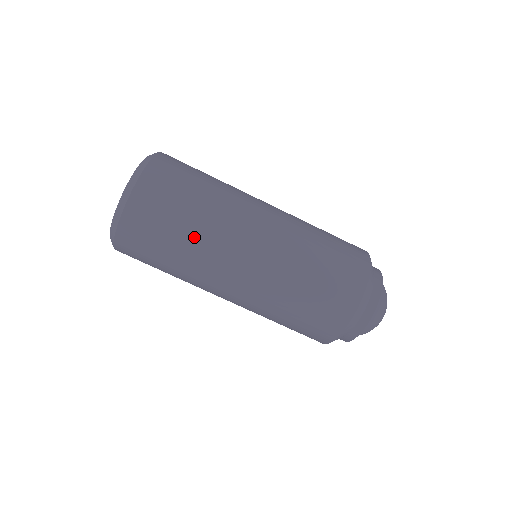
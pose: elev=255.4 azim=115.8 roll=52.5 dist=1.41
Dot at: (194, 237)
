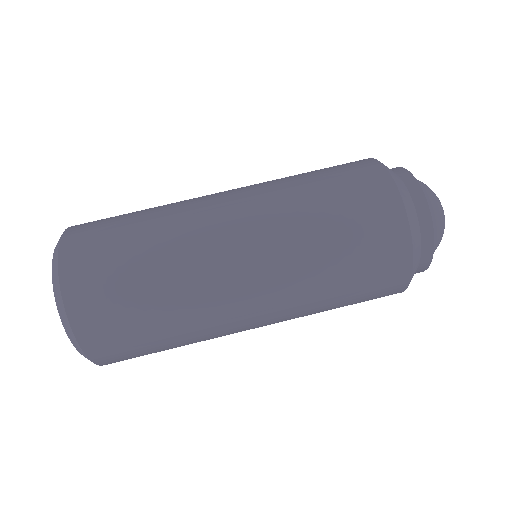
Dot at: (156, 208)
